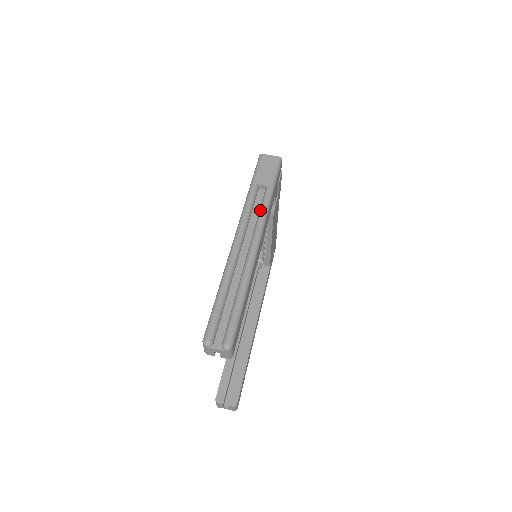
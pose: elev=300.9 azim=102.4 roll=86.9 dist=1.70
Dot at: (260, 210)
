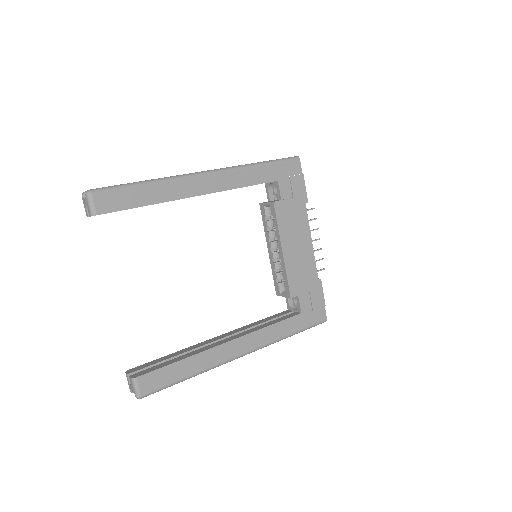
Dot at: occluded
